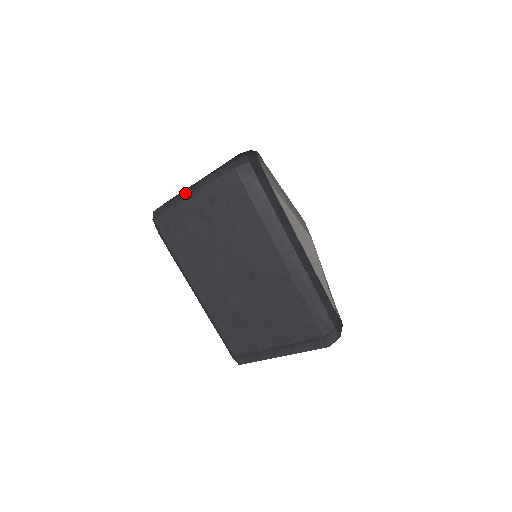
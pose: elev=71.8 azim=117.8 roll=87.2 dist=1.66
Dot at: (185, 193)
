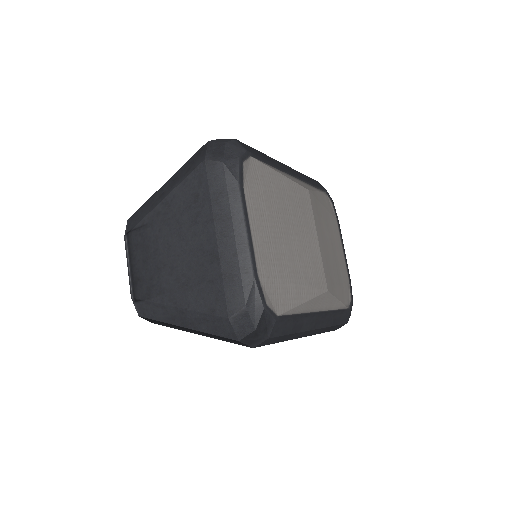
Dot at: (172, 314)
